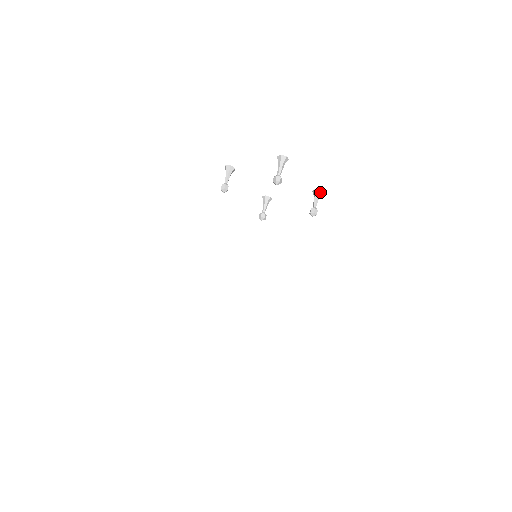
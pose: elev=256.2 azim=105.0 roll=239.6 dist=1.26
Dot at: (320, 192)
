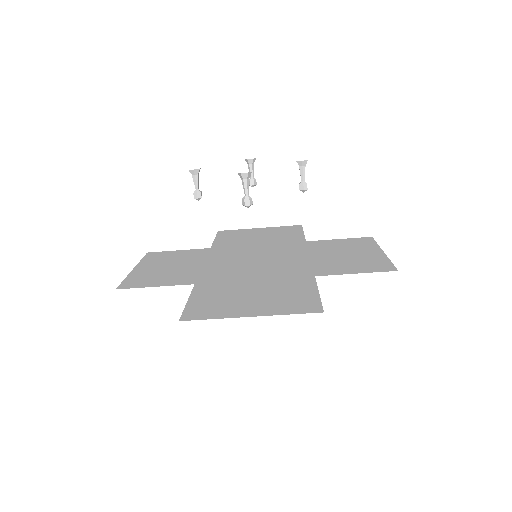
Dot at: (304, 162)
